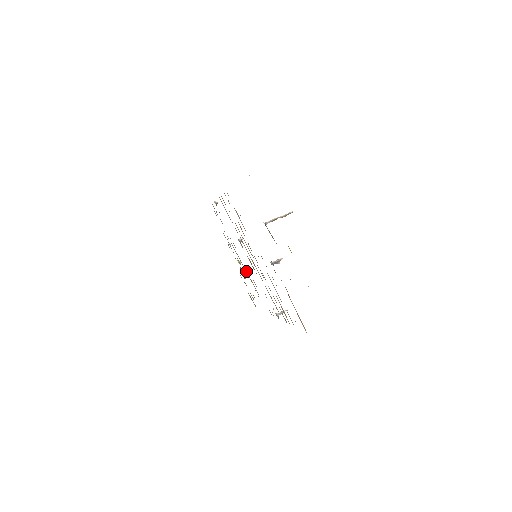
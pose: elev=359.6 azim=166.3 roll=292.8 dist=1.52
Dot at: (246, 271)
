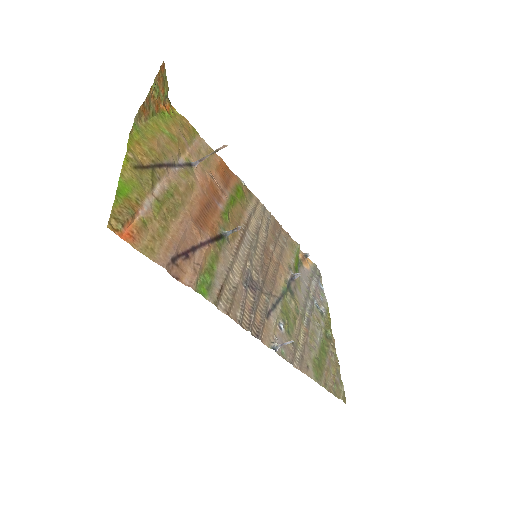
Dot at: (307, 323)
